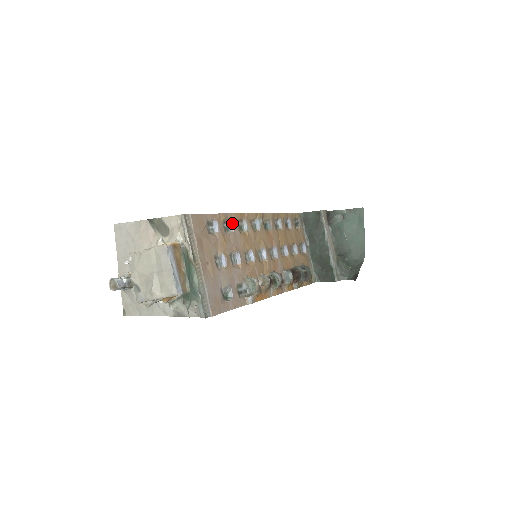
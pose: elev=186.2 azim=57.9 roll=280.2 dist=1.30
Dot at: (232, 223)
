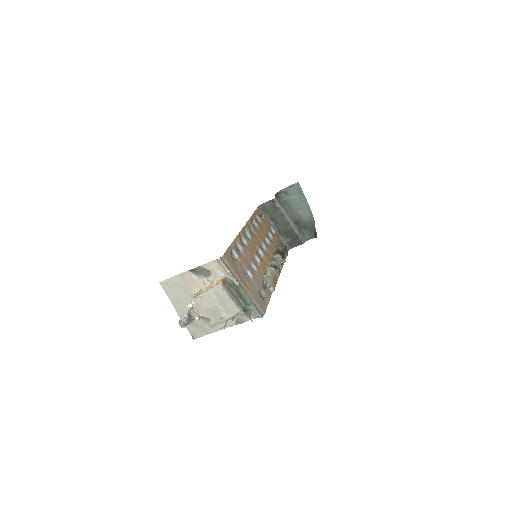
Dot at: (239, 244)
